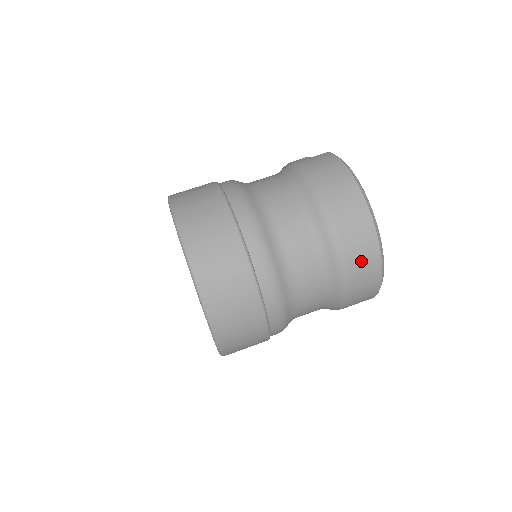
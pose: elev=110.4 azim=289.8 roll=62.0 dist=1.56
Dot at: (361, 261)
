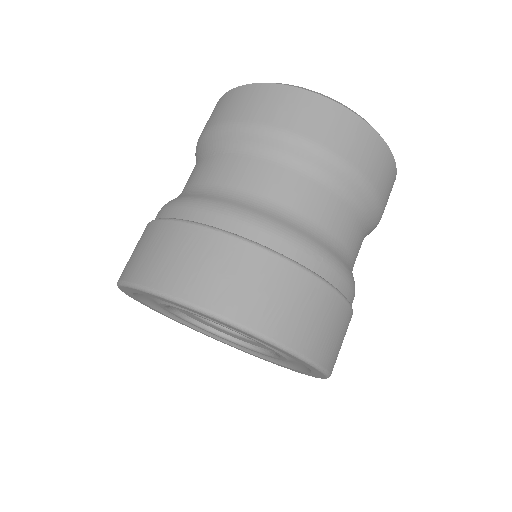
Dot at: (341, 134)
